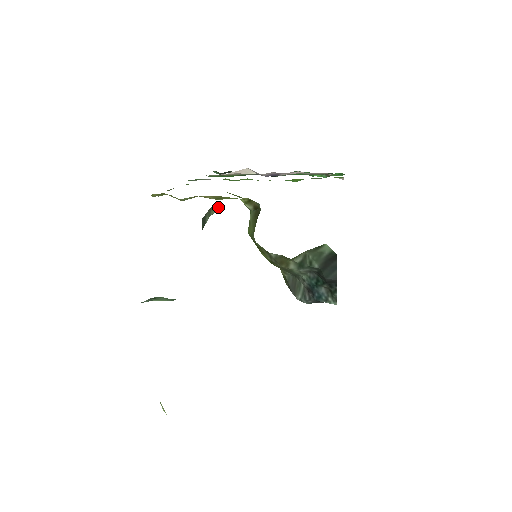
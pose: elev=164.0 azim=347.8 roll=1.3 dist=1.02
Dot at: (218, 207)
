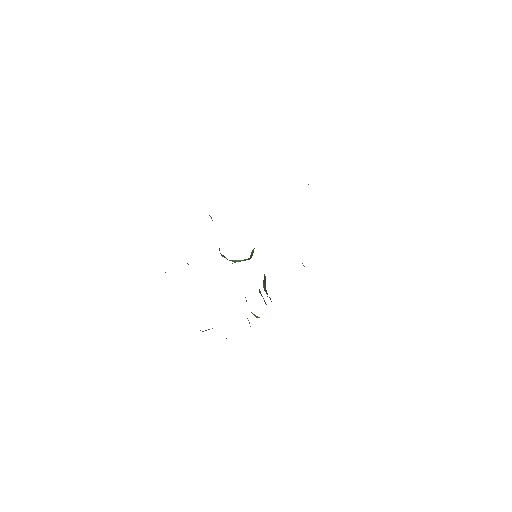
Dot at: occluded
